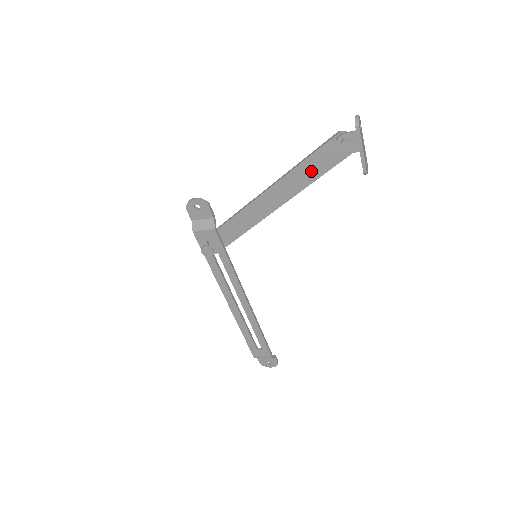
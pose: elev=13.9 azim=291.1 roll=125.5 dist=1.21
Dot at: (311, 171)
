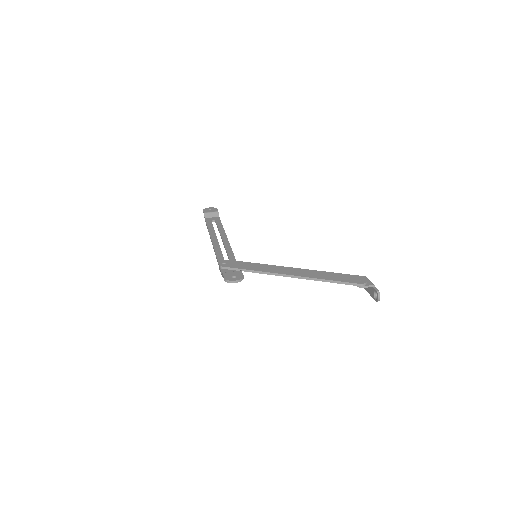
Dot at: occluded
